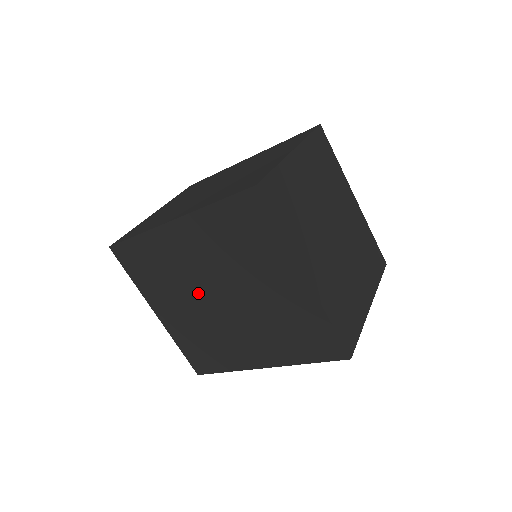
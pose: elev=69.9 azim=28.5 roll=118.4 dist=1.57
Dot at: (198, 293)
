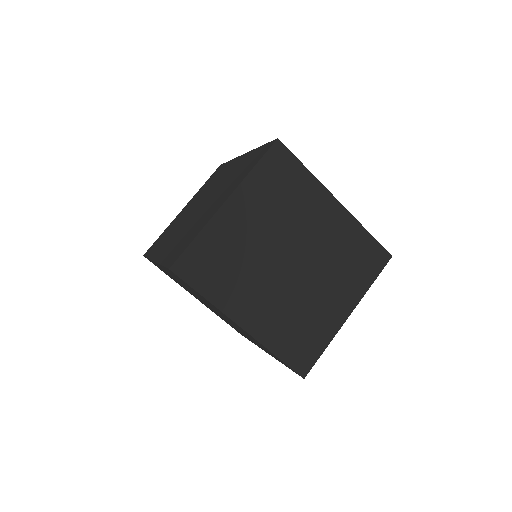
Dot at: (201, 300)
